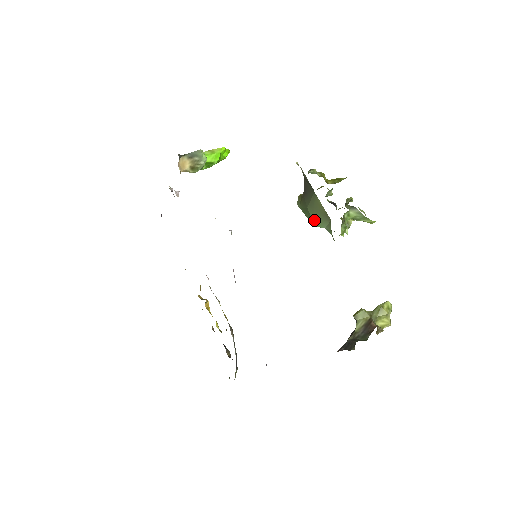
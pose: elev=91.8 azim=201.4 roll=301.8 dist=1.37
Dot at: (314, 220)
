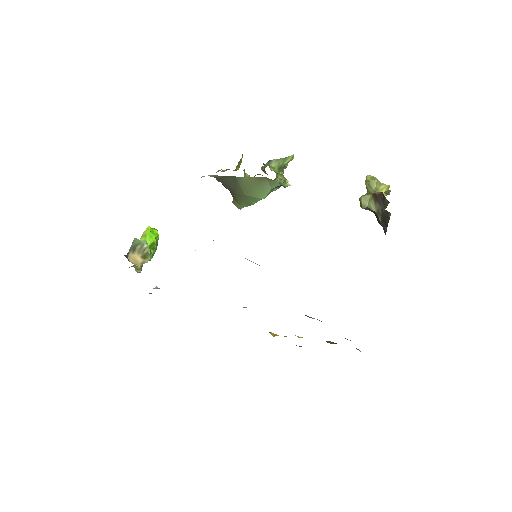
Dot at: (259, 196)
